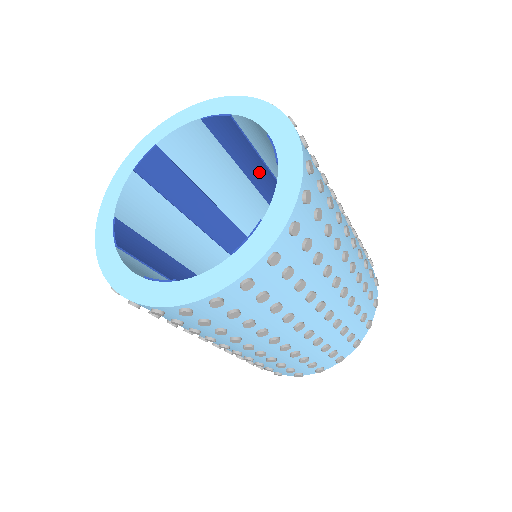
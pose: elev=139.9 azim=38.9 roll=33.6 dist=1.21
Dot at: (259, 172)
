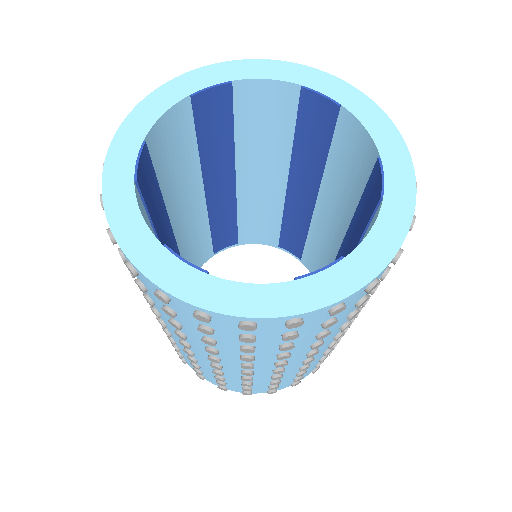
Dot at: (219, 164)
